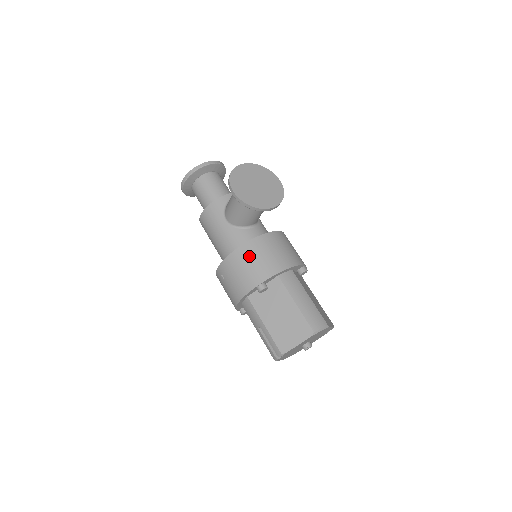
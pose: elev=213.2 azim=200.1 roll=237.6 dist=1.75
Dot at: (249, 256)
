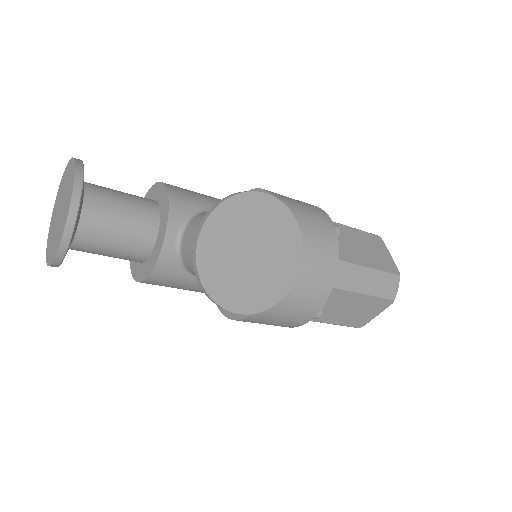
Dot at: (282, 306)
